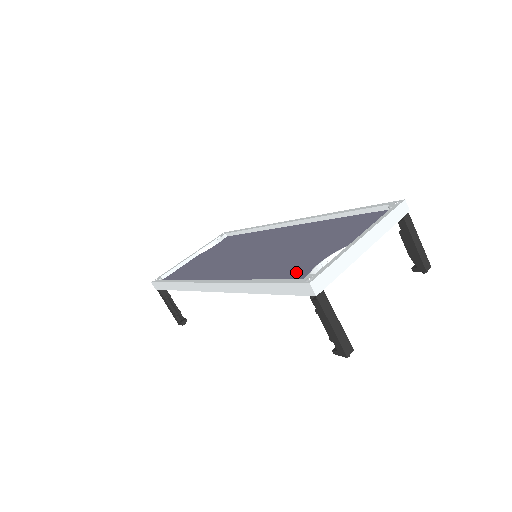
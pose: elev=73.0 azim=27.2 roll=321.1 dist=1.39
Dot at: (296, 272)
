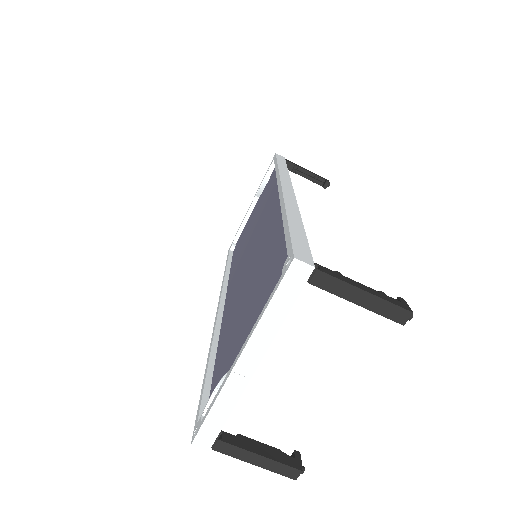
Dot at: (220, 374)
